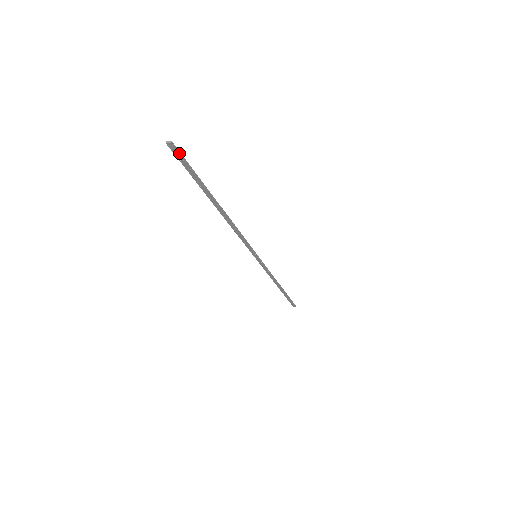
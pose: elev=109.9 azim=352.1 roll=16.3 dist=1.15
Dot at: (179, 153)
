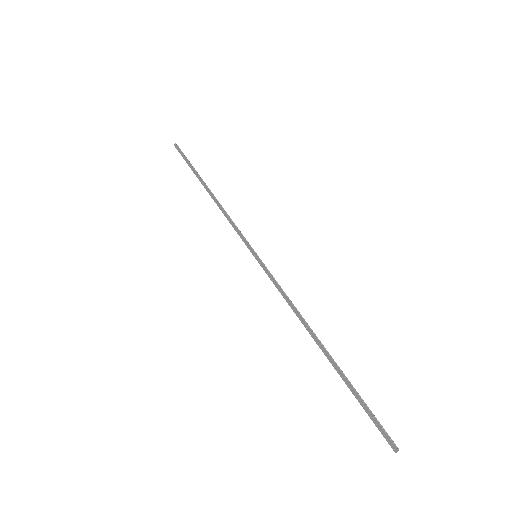
Dot at: (179, 148)
